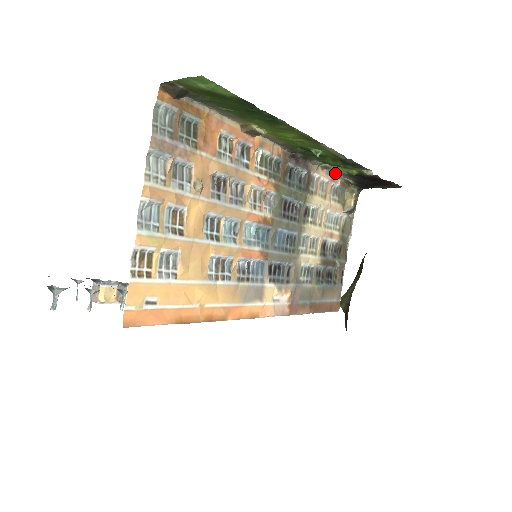
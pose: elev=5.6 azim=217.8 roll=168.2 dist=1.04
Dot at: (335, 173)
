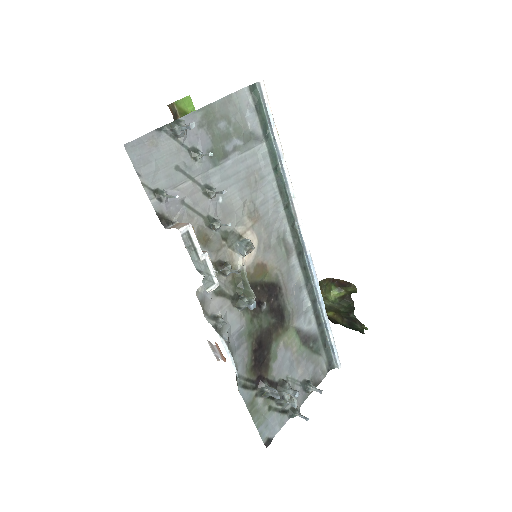
Dot at: occluded
